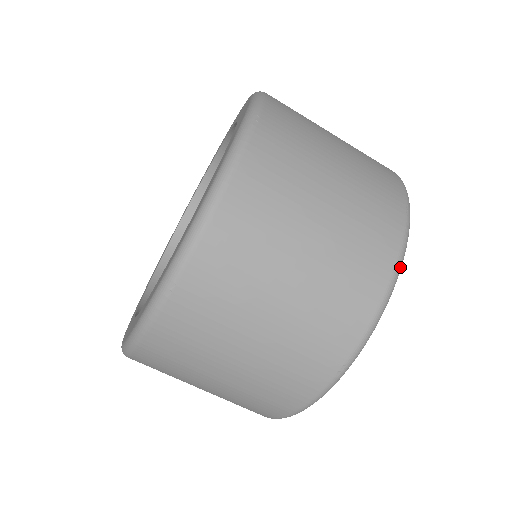
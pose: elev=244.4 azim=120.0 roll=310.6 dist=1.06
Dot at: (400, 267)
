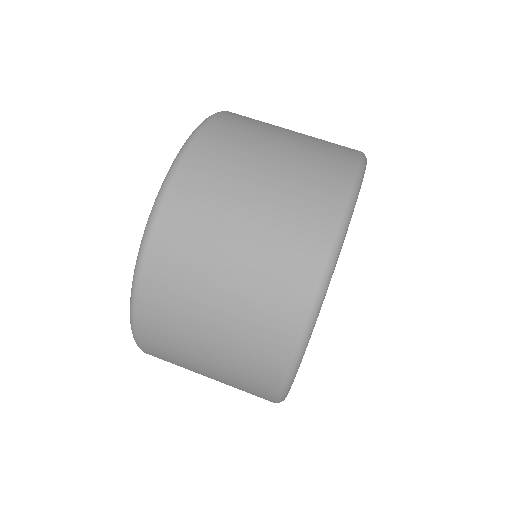
Dot at: (333, 259)
